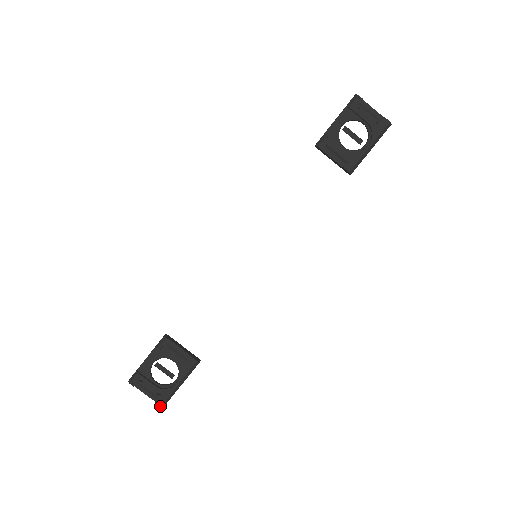
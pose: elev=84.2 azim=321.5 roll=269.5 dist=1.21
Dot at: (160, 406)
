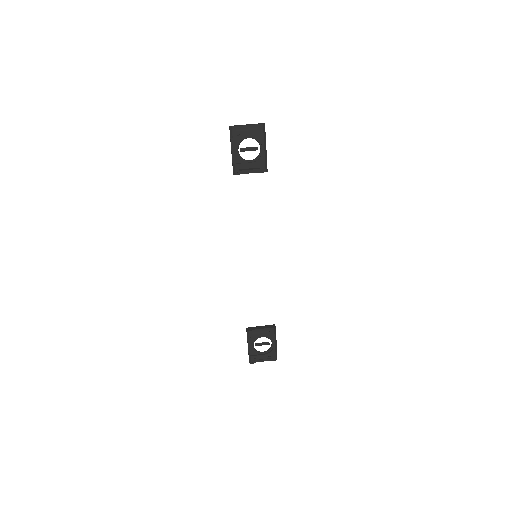
Dot at: occluded
